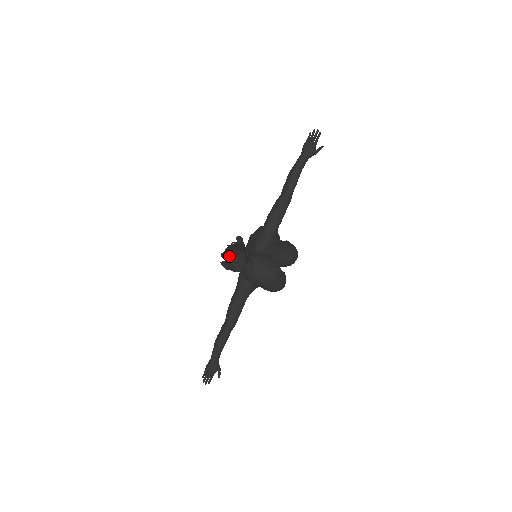
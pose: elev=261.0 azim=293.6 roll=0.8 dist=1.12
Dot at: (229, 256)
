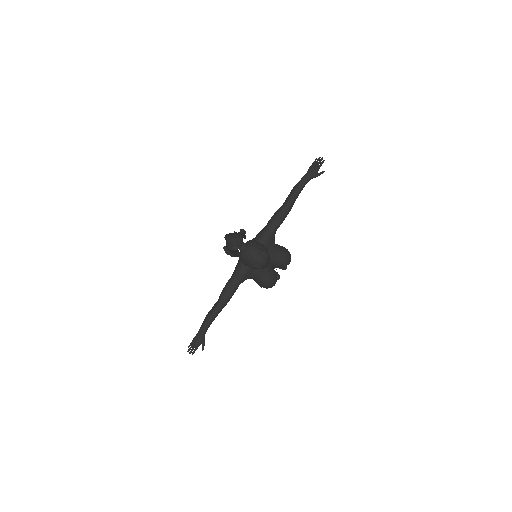
Dot at: (229, 236)
